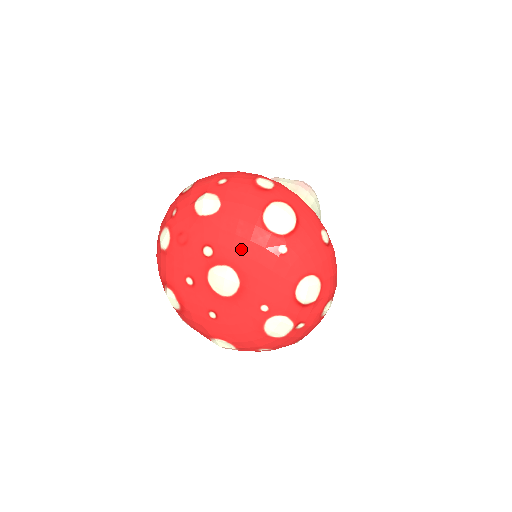
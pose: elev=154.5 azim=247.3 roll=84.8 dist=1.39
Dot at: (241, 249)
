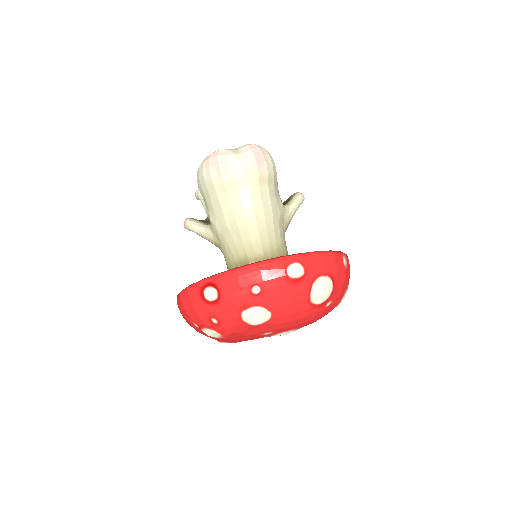
Dot at: (298, 323)
